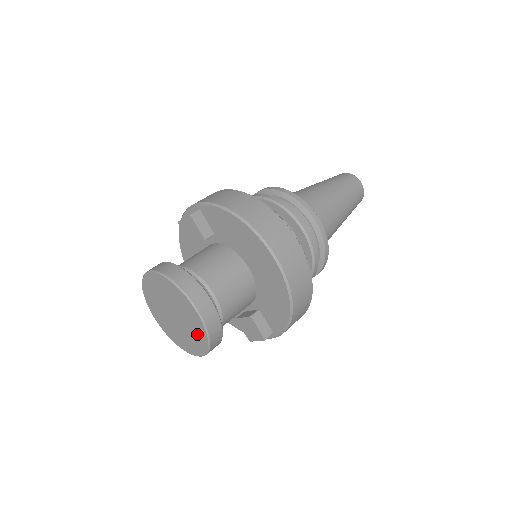
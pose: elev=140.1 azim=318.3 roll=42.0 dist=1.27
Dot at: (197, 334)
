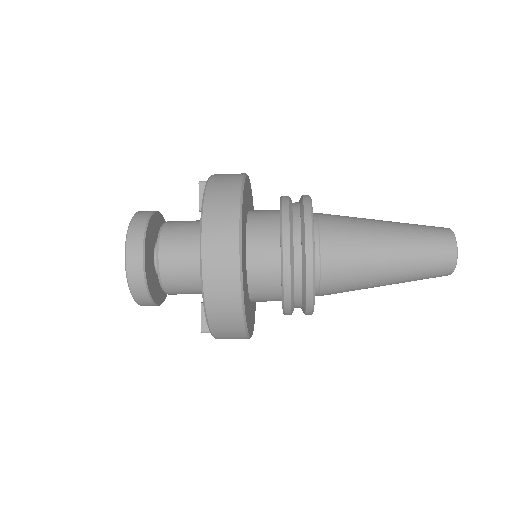
Dot at: occluded
